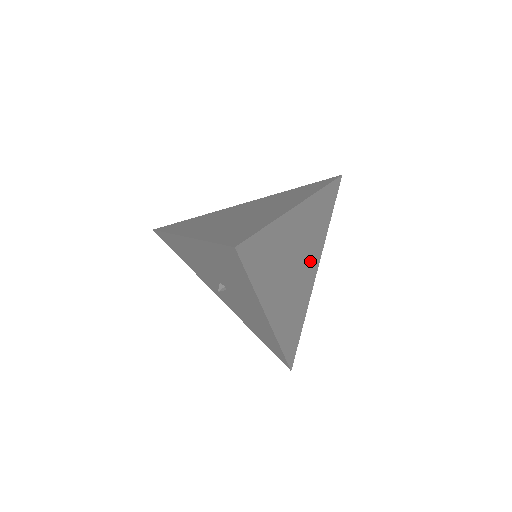
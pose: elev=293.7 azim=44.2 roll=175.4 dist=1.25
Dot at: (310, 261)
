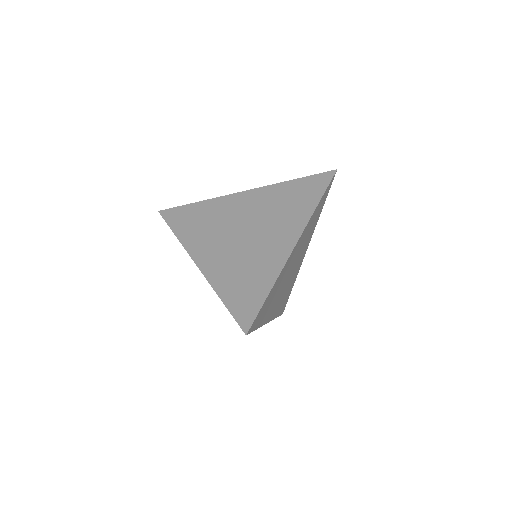
Dot at: (302, 253)
